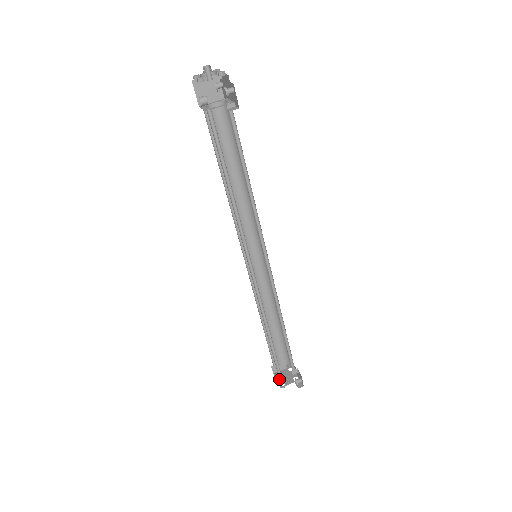
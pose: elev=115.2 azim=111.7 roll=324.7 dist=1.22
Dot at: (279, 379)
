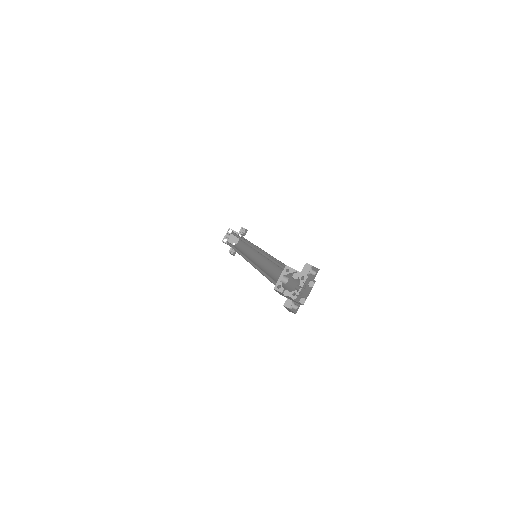
Dot at: occluded
